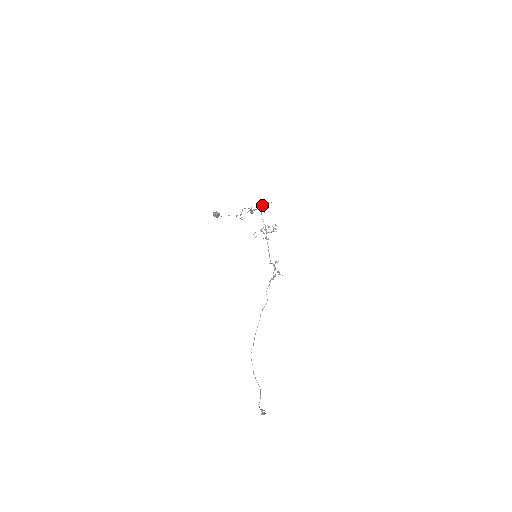
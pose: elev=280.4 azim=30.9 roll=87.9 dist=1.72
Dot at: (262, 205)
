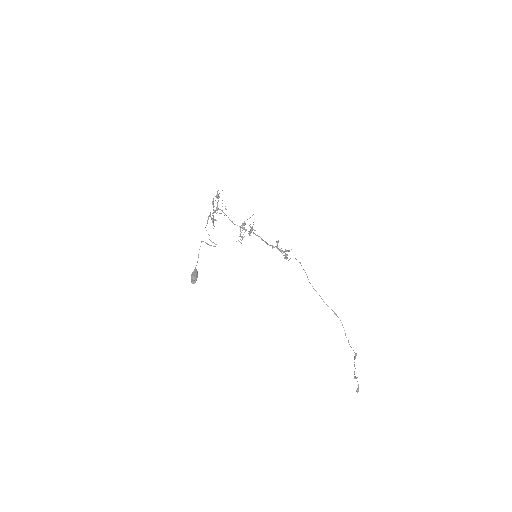
Dot at: occluded
